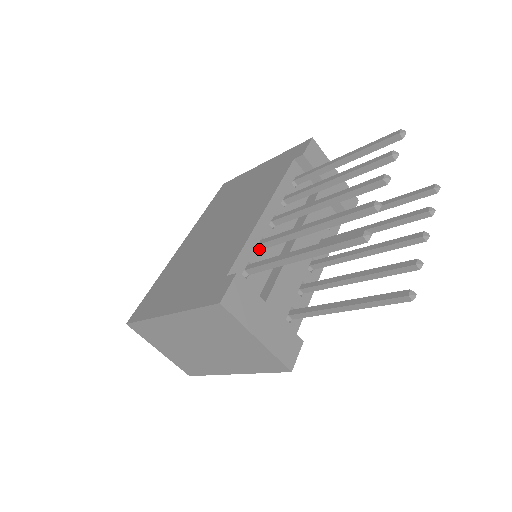
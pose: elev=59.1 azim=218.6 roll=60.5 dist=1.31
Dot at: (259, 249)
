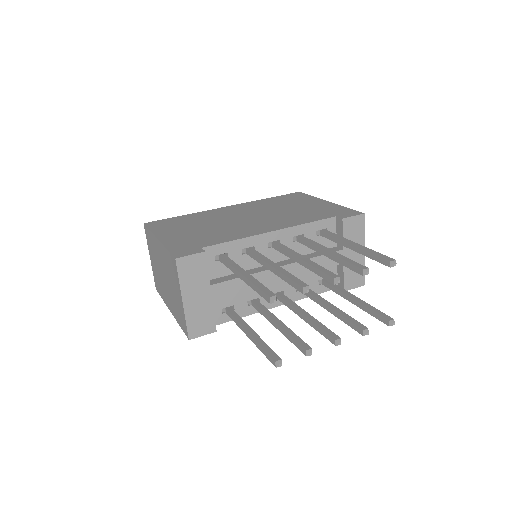
Dot at: (244, 251)
